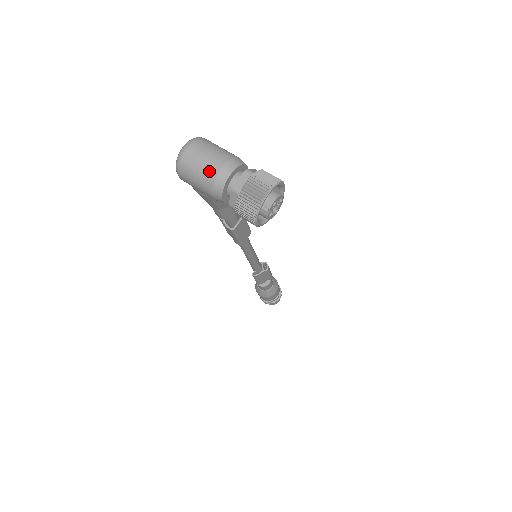
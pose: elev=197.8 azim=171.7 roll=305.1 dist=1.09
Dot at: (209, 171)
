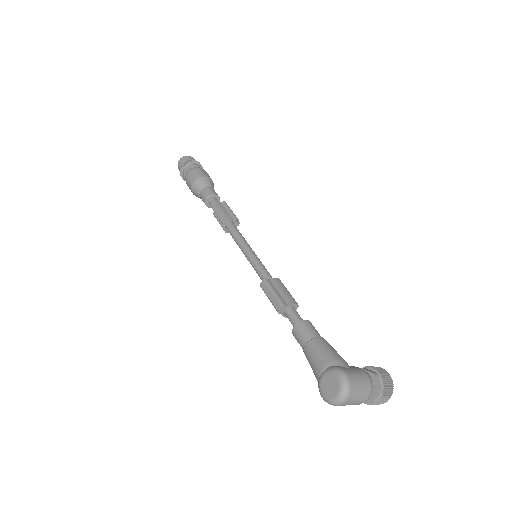
Dot at: (357, 404)
